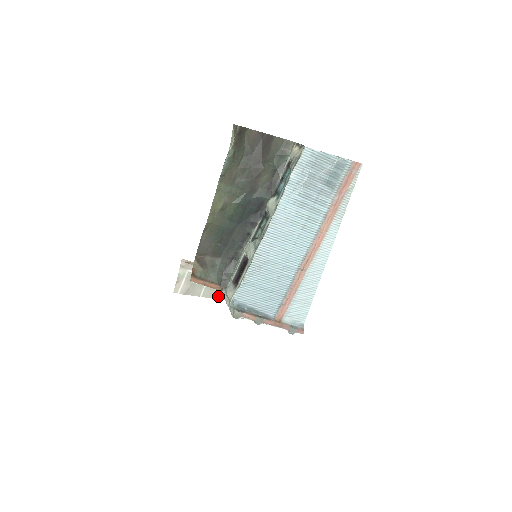
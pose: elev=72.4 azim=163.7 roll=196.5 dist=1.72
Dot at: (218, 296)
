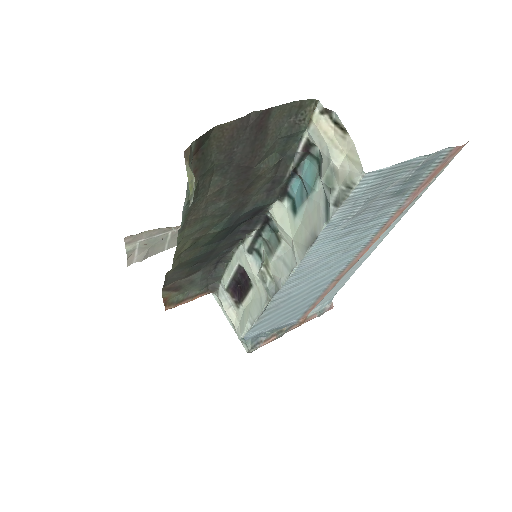
Dot at: occluded
